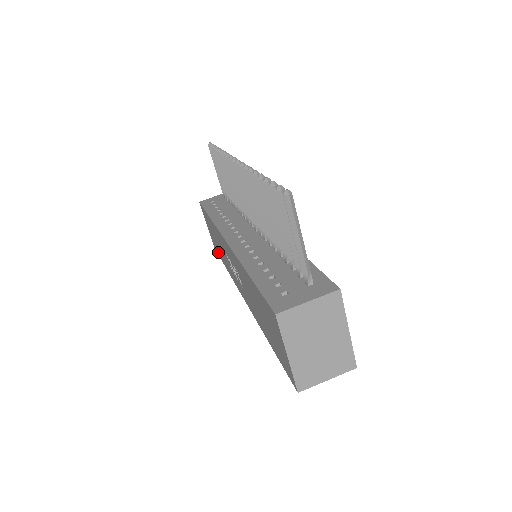
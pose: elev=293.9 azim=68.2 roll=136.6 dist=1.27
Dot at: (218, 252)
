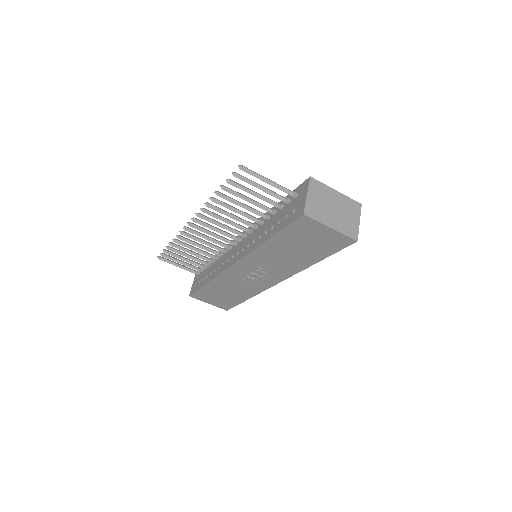
Dot at: (233, 303)
